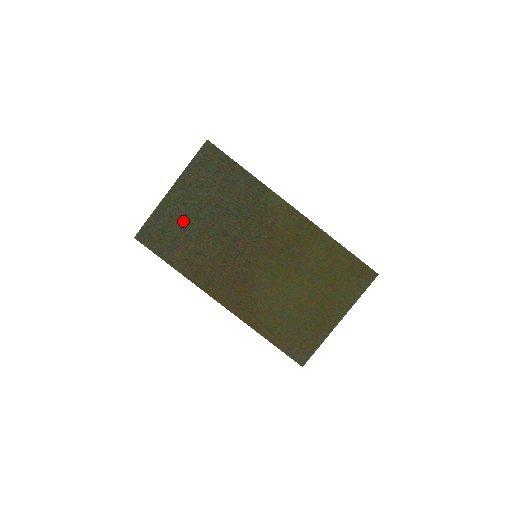
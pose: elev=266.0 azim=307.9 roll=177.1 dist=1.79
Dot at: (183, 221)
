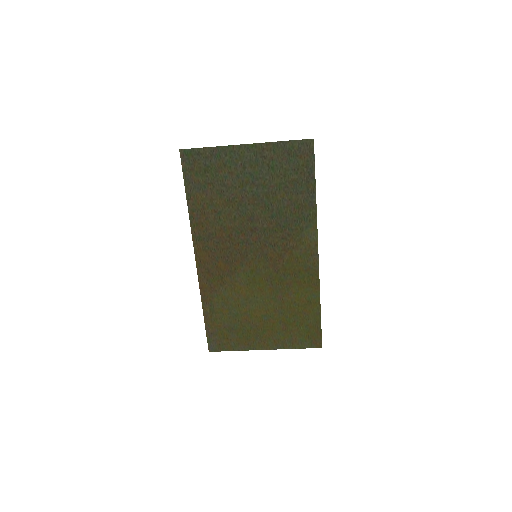
Dot at: (230, 178)
